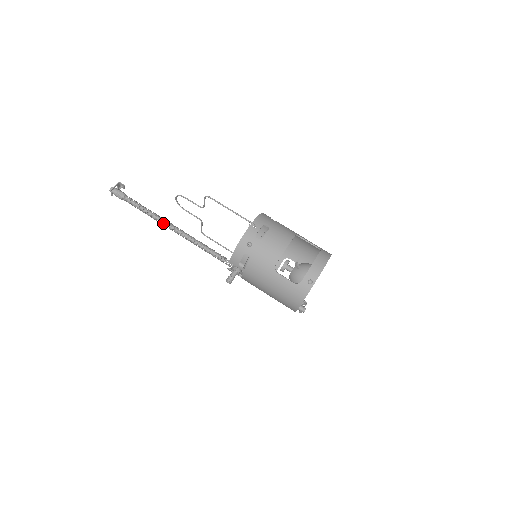
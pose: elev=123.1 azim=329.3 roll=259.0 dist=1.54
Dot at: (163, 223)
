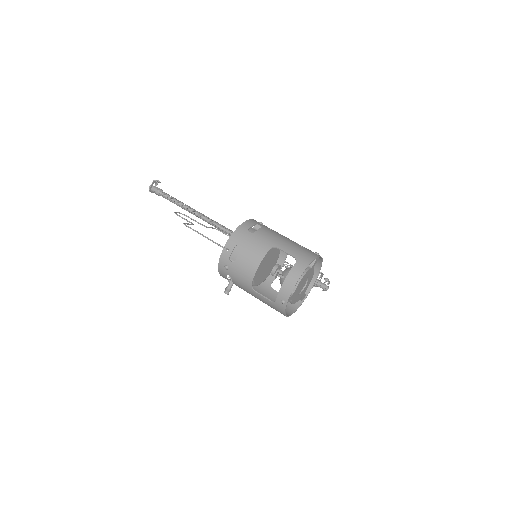
Dot at: (194, 214)
